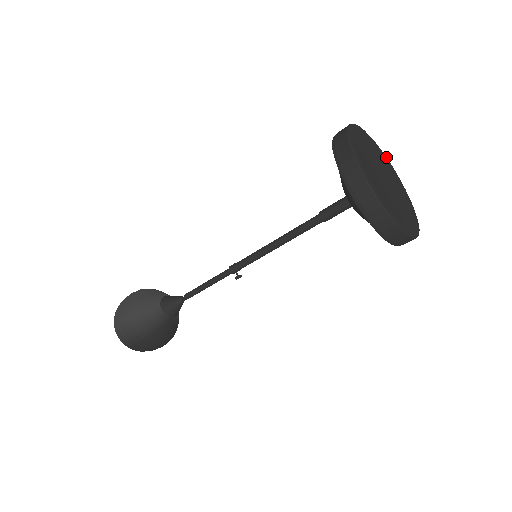
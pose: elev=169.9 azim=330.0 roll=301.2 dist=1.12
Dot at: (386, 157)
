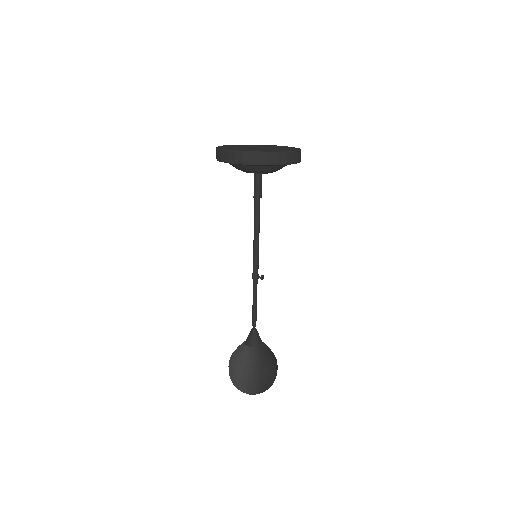
Dot at: occluded
